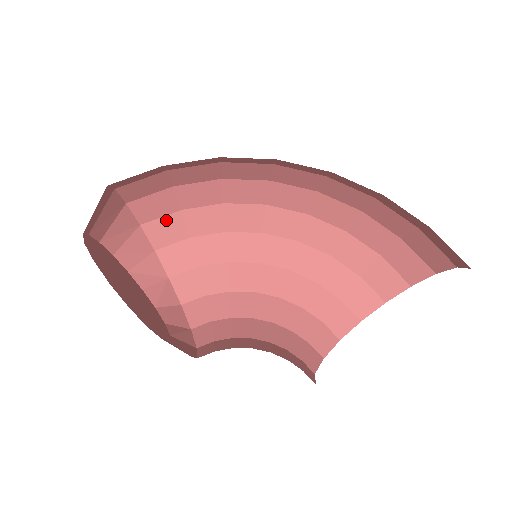
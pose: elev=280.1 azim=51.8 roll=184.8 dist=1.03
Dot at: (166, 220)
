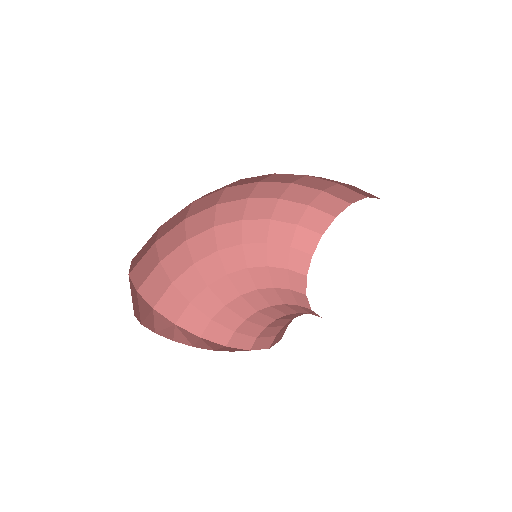
Dot at: (152, 276)
